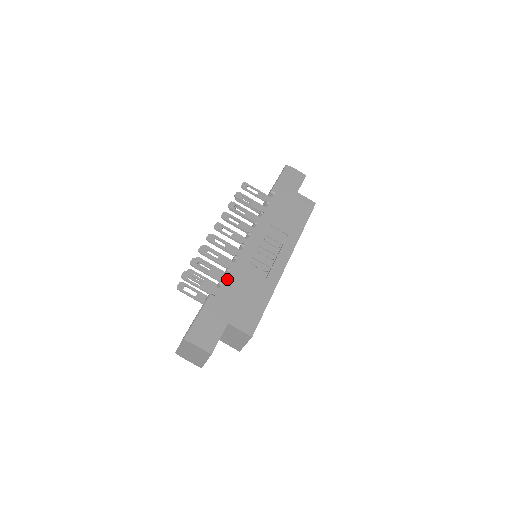
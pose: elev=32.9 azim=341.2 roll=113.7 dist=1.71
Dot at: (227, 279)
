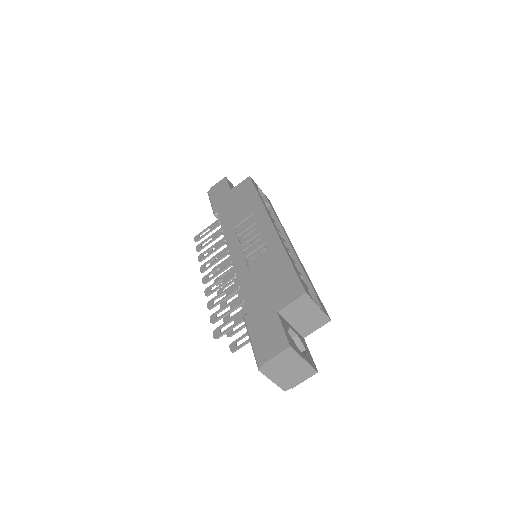
Dot at: (243, 292)
